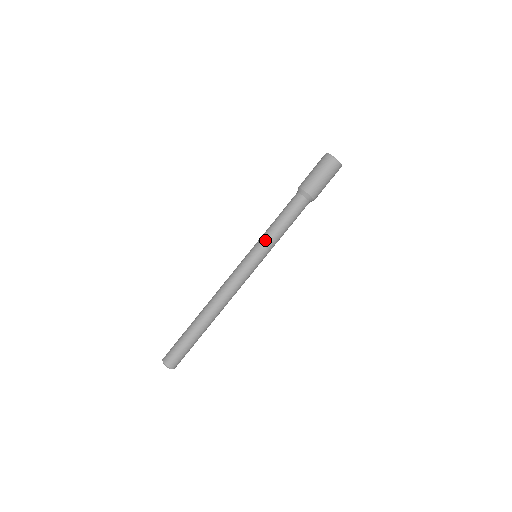
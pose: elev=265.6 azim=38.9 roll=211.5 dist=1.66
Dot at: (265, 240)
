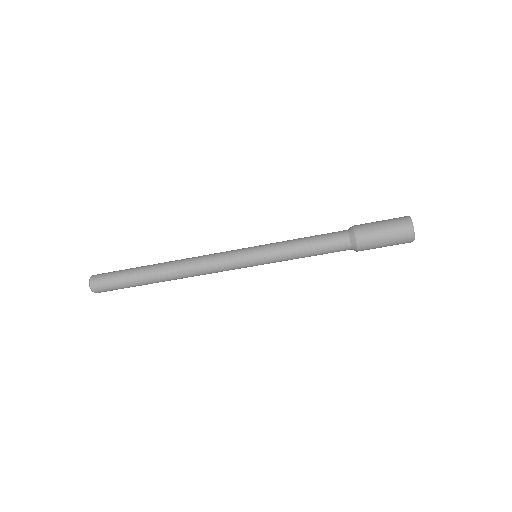
Dot at: (276, 246)
